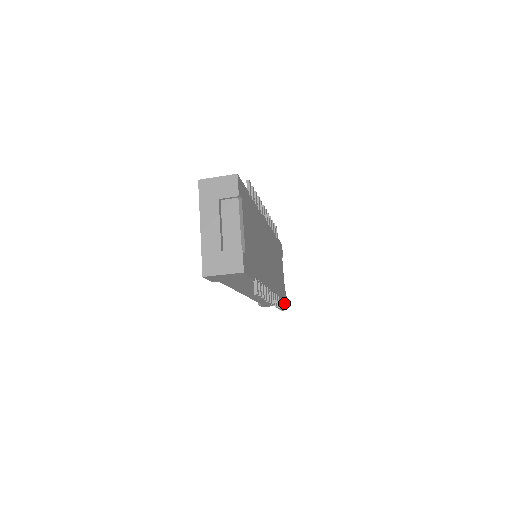
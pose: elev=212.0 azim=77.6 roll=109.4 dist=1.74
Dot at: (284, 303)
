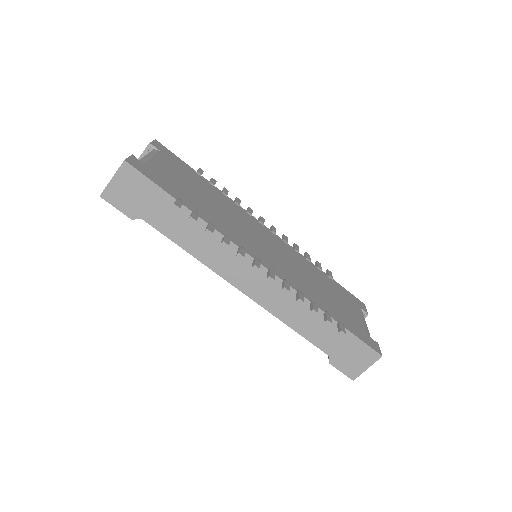
Dot at: (364, 344)
